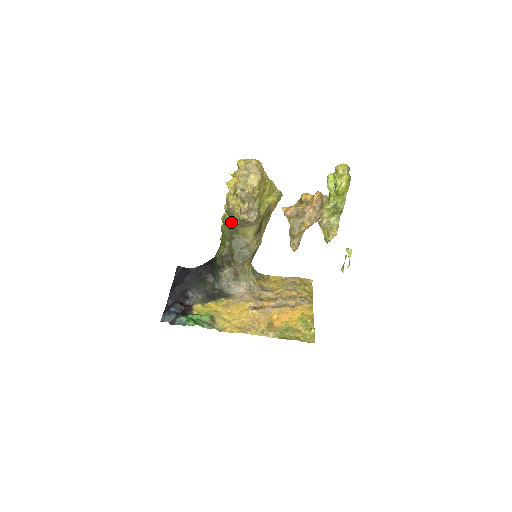
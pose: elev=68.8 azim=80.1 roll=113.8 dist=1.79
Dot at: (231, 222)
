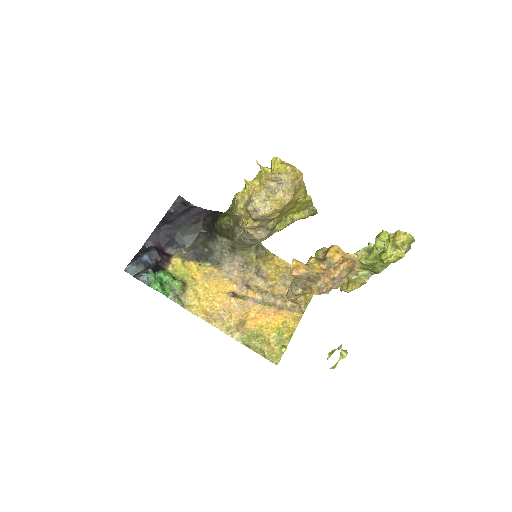
Dot at: occluded
